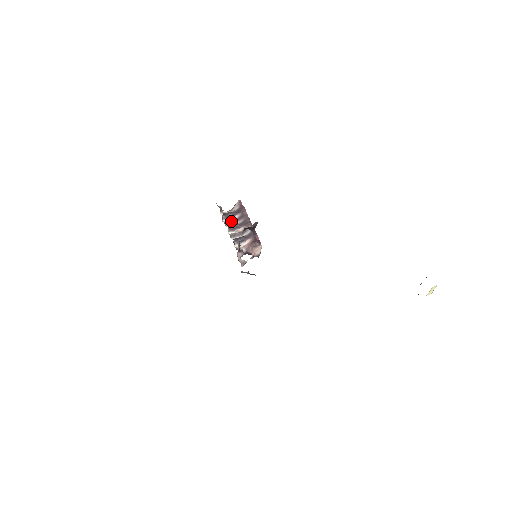
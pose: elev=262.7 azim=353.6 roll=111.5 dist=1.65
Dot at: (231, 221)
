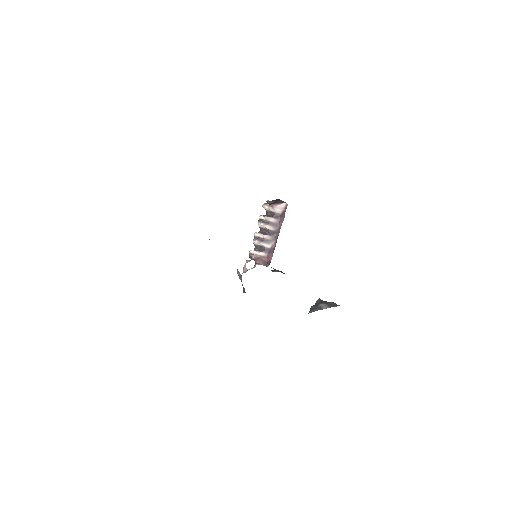
Dot at: (265, 221)
